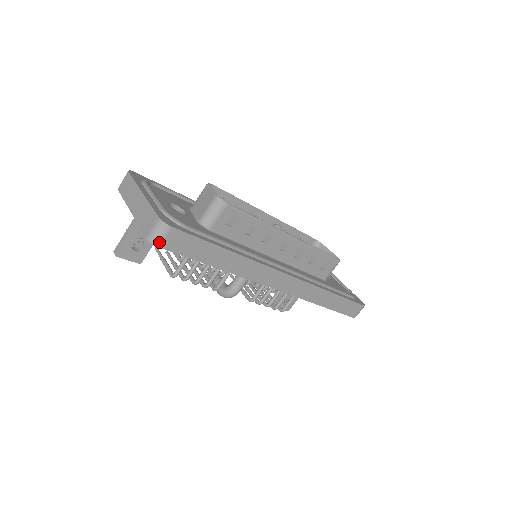
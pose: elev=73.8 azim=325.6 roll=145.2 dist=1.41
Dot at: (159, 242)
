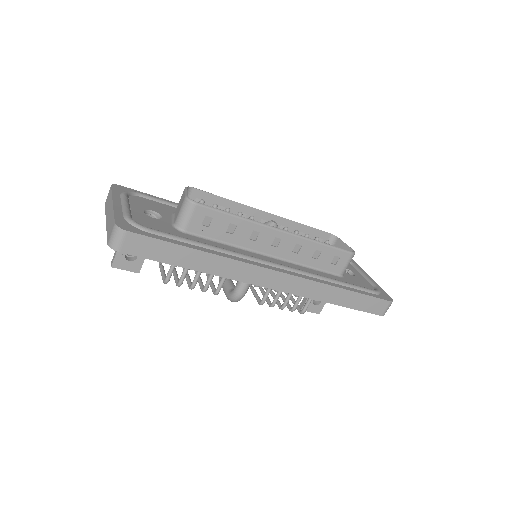
Dot at: (118, 247)
